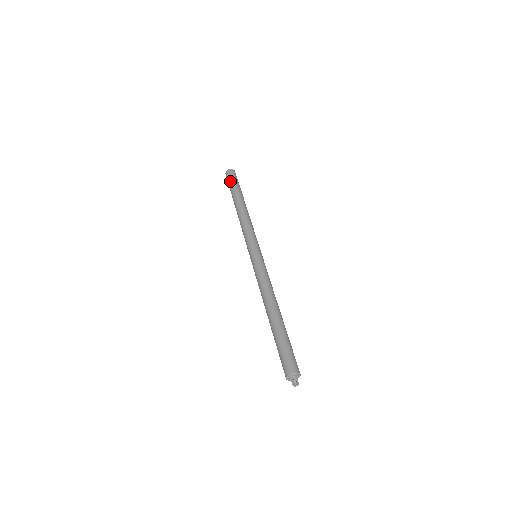
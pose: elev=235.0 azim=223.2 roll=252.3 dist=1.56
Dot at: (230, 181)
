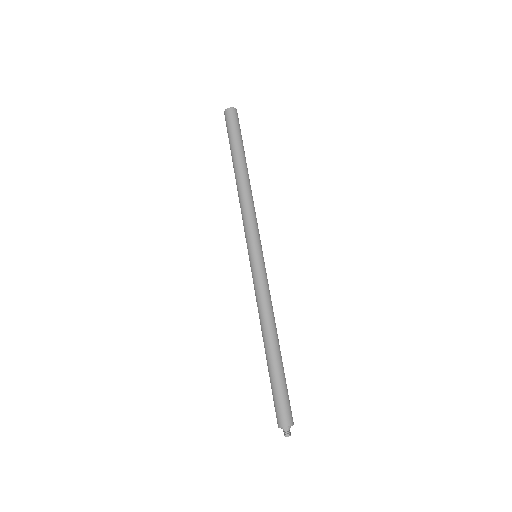
Dot at: (232, 128)
